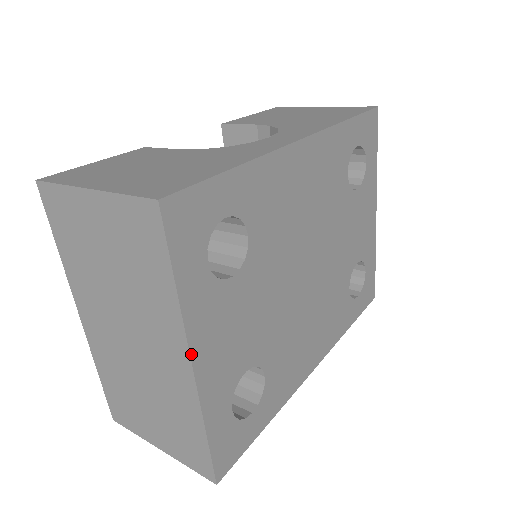
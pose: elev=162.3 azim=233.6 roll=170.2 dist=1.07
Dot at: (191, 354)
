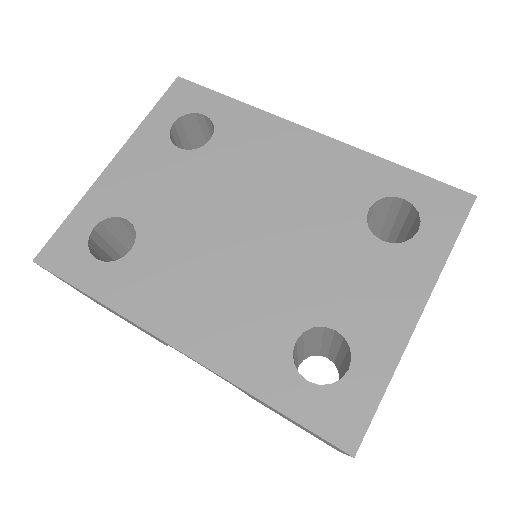
Dot at: (118, 155)
